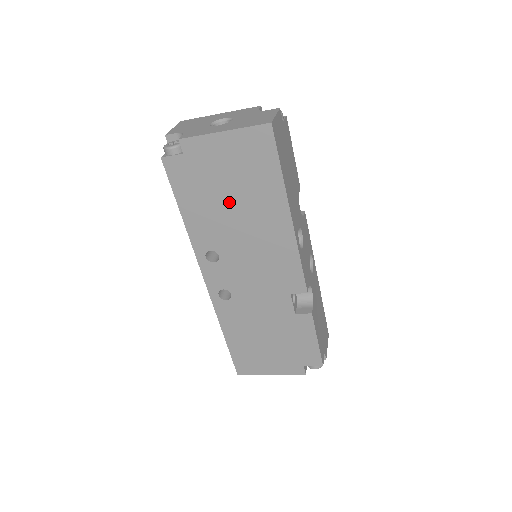
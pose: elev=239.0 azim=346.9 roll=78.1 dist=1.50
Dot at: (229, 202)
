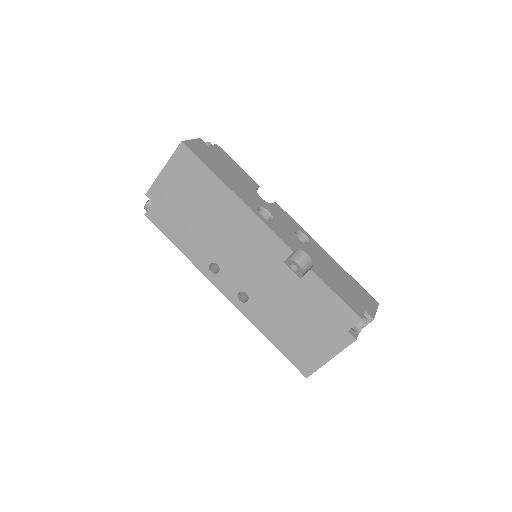
Dot at: (196, 216)
